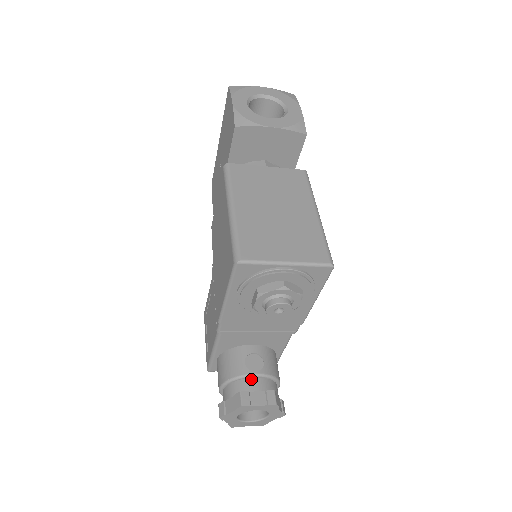
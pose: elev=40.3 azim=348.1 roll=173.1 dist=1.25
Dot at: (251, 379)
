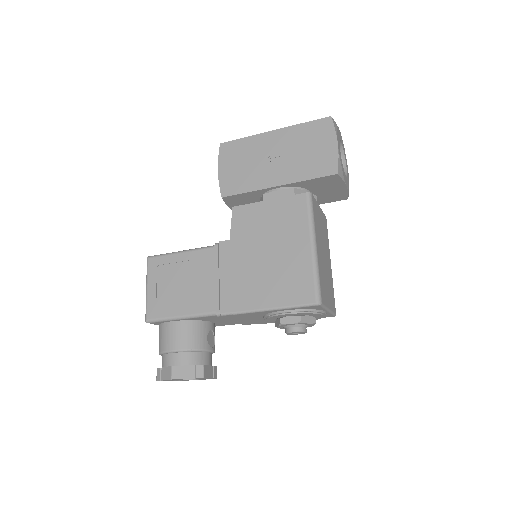
Dot at: (207, 353)
